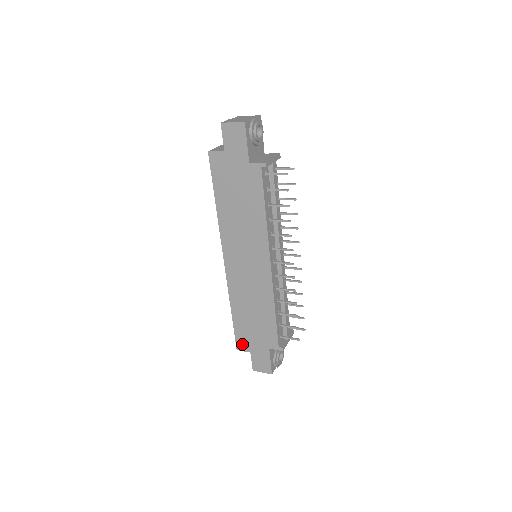
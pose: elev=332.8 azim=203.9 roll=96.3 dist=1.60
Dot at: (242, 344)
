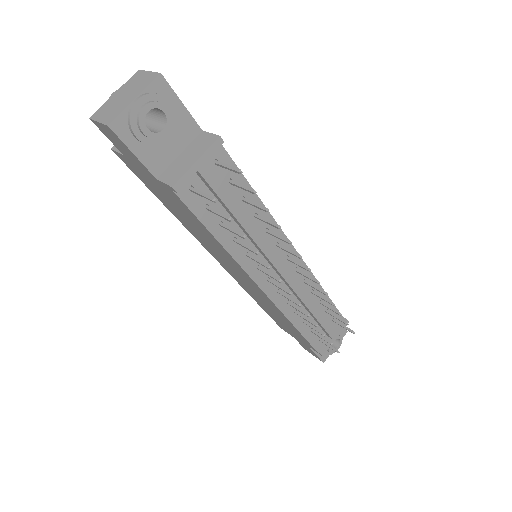
Dot at: (282, 328)
